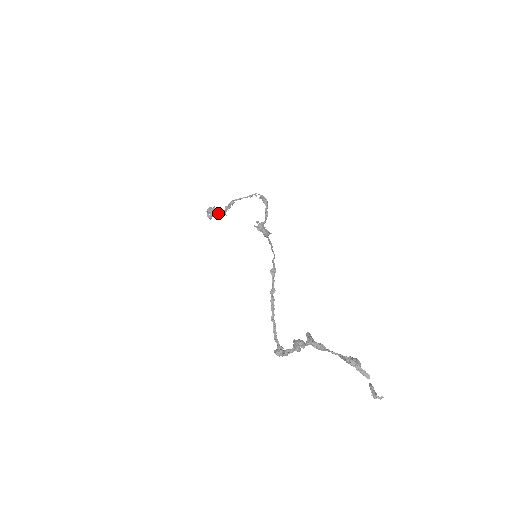
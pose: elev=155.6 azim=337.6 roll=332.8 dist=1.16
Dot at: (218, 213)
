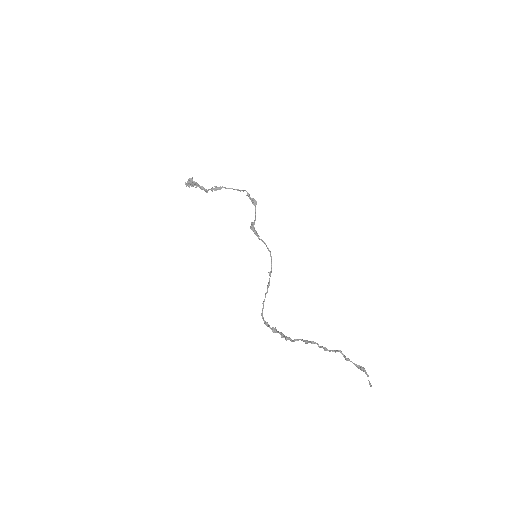
Dot at: (201, 189)
